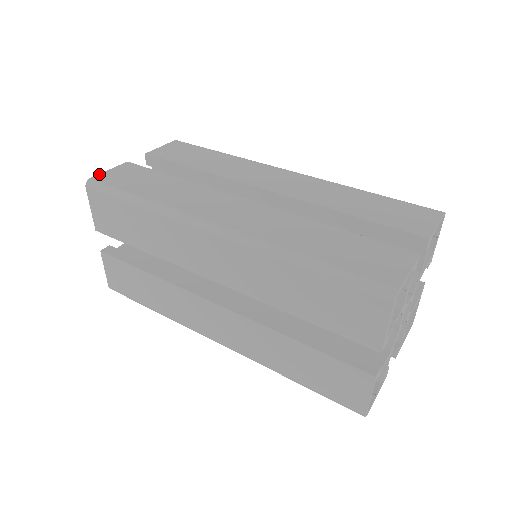
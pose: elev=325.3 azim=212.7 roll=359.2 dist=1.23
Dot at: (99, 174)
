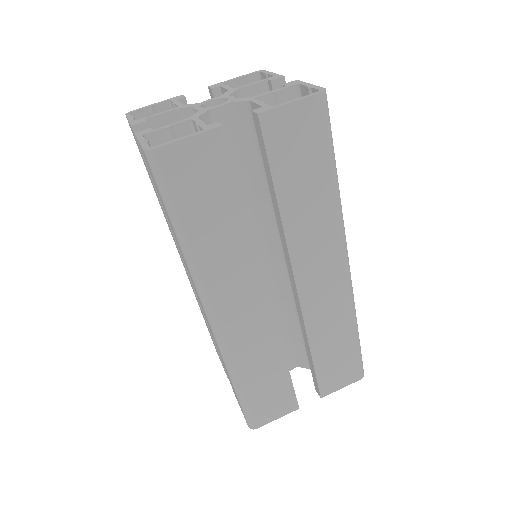
Dot at: (171, 144)
